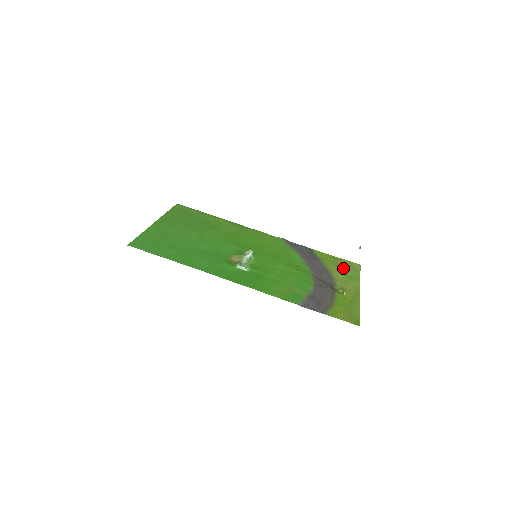
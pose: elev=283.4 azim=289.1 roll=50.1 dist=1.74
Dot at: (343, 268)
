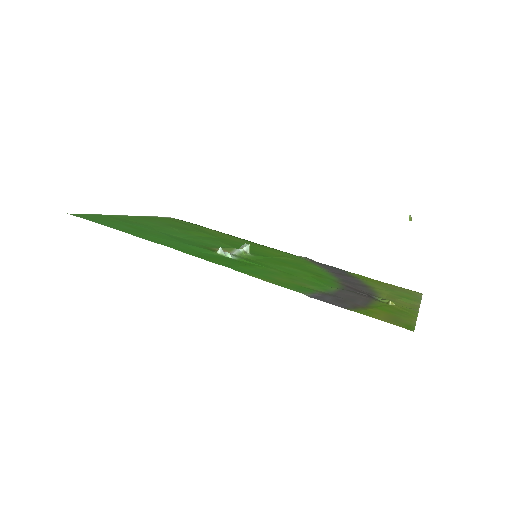
Dot at: (393, 289)
